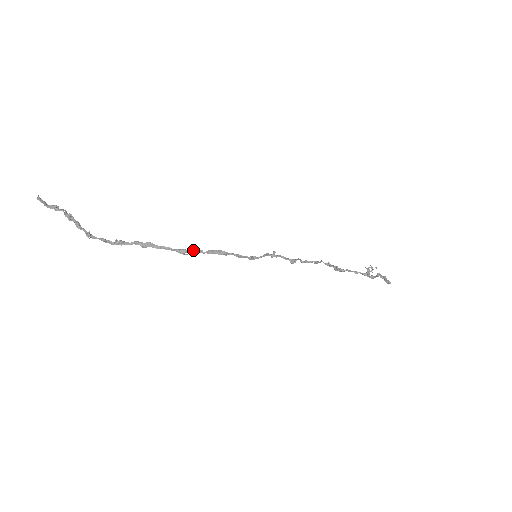
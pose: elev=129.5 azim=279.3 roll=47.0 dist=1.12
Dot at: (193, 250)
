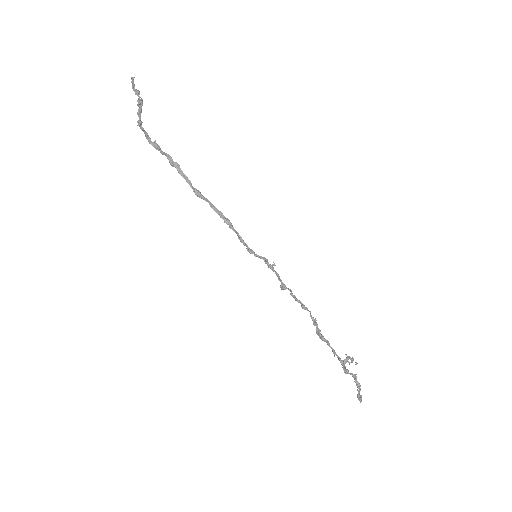
Dot at: (207, 199)
